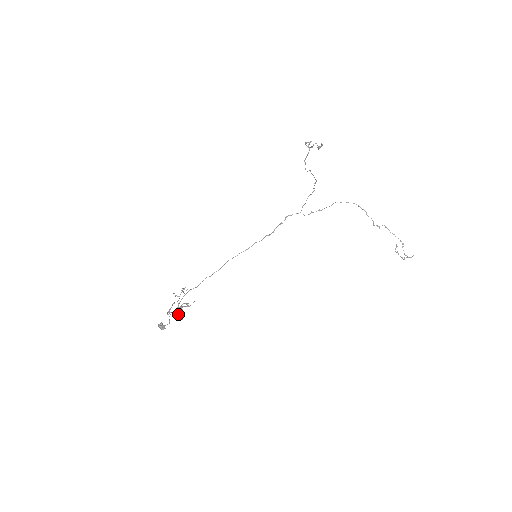
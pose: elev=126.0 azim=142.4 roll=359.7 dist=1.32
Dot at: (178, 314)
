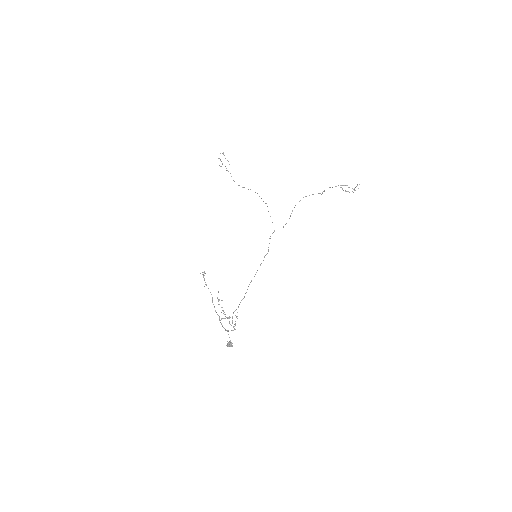
Dot at: (235, 329)
